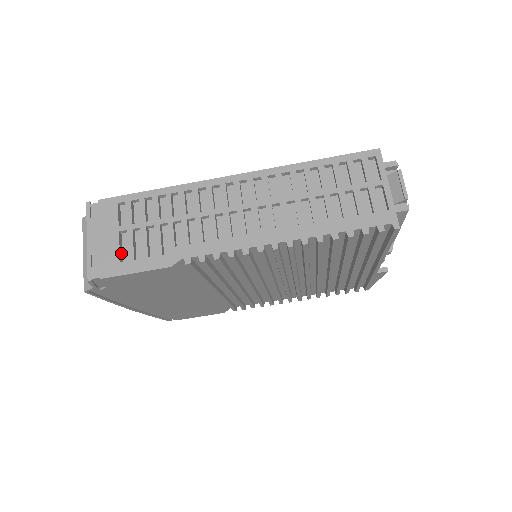
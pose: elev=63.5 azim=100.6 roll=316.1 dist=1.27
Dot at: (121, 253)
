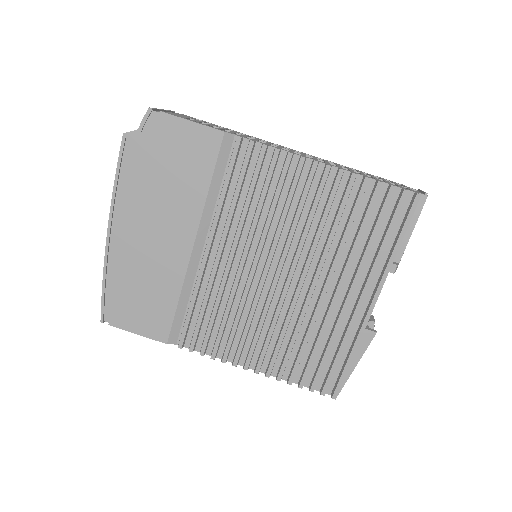
Dot at: occluded
